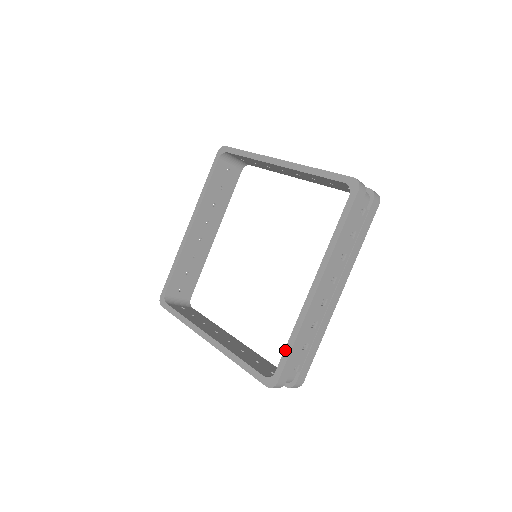
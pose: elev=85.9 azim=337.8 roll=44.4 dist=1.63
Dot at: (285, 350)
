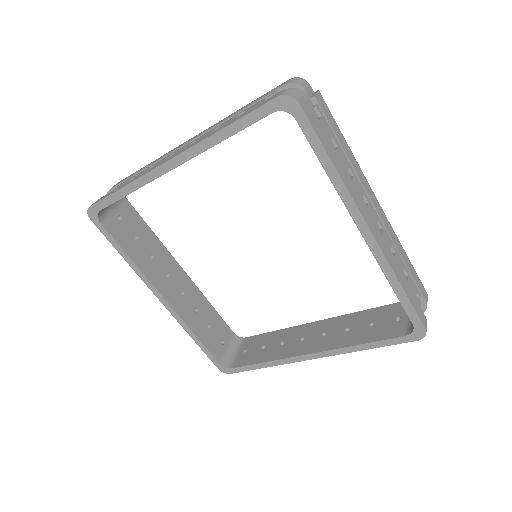
Dot at: (251, 366)
